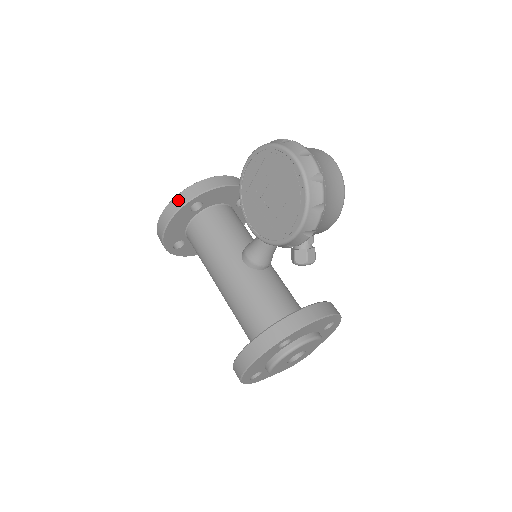
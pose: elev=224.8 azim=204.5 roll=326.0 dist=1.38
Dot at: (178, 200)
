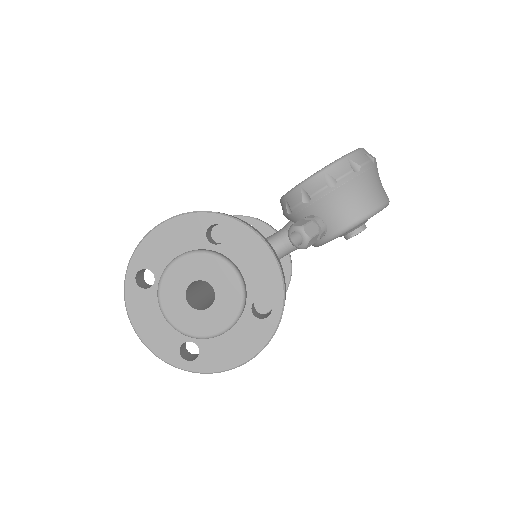
Dot at: occluded
